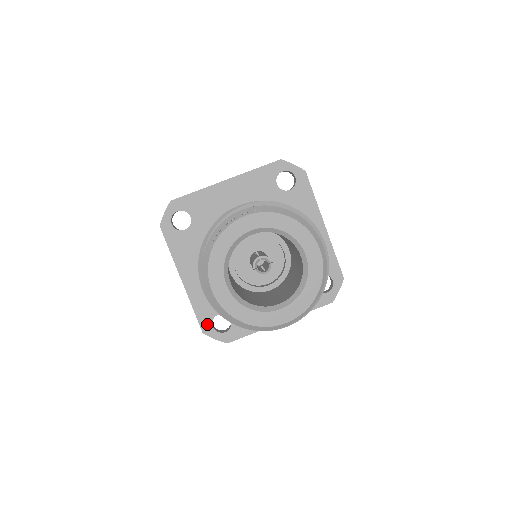
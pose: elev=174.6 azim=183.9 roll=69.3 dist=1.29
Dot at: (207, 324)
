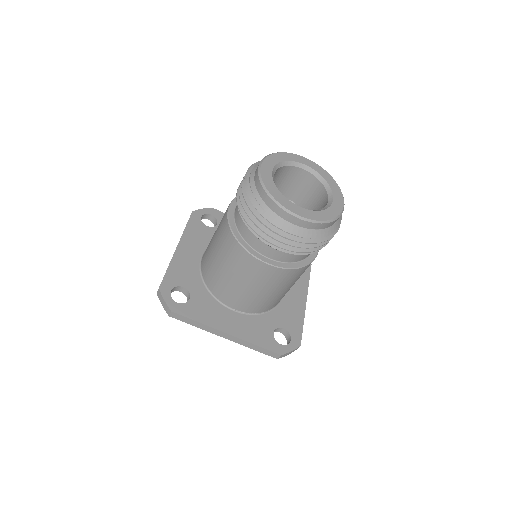
Dot at: (276, 346)
